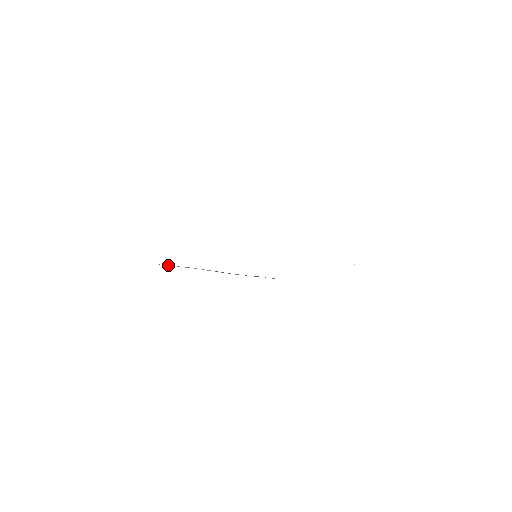
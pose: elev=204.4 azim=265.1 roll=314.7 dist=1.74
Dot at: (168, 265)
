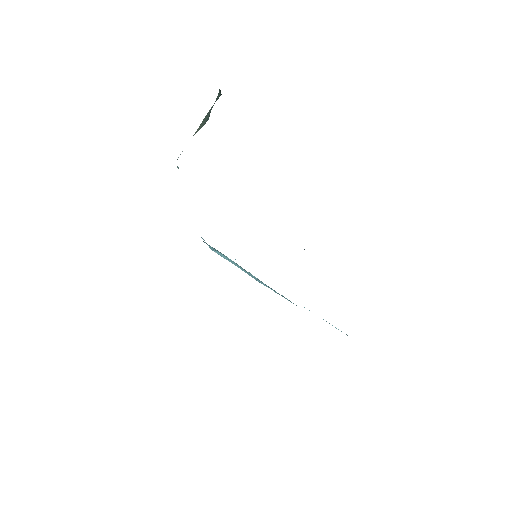
Dot at: (208, 245)
